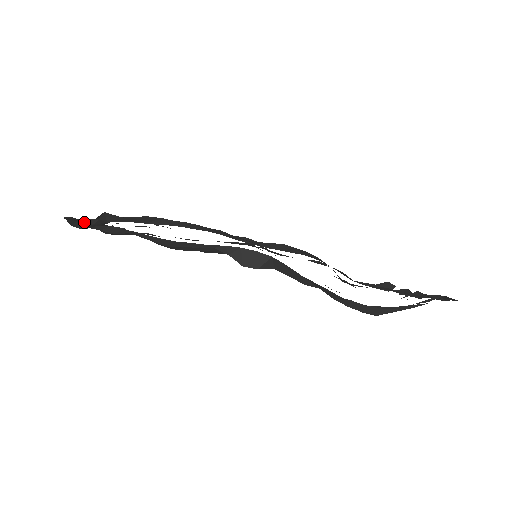
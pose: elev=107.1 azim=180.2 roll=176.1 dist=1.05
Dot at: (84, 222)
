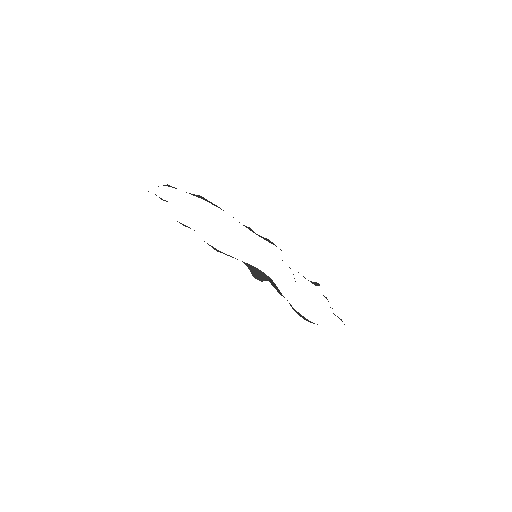
Dot at: occluded
